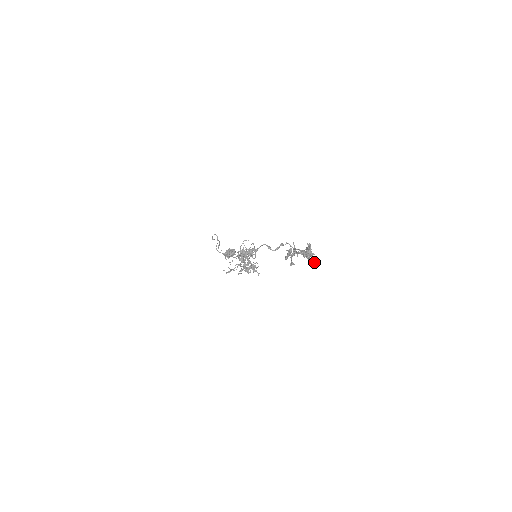
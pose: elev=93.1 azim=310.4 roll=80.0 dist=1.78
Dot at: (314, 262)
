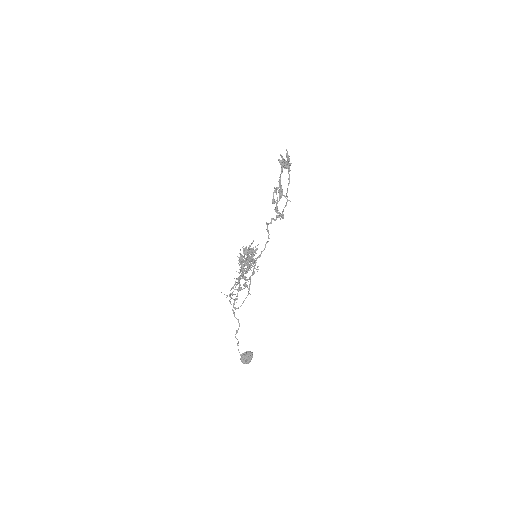
Dot at: (287, 164)
